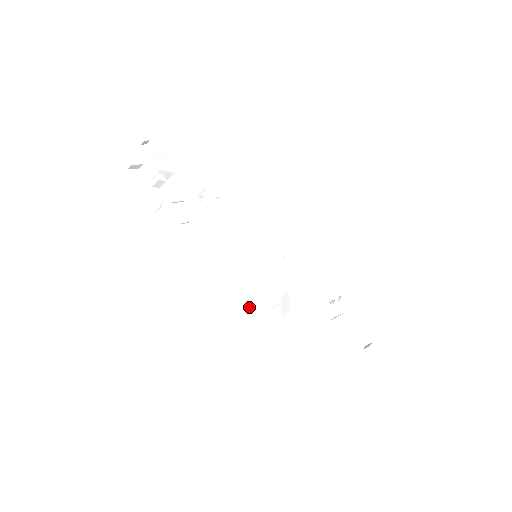
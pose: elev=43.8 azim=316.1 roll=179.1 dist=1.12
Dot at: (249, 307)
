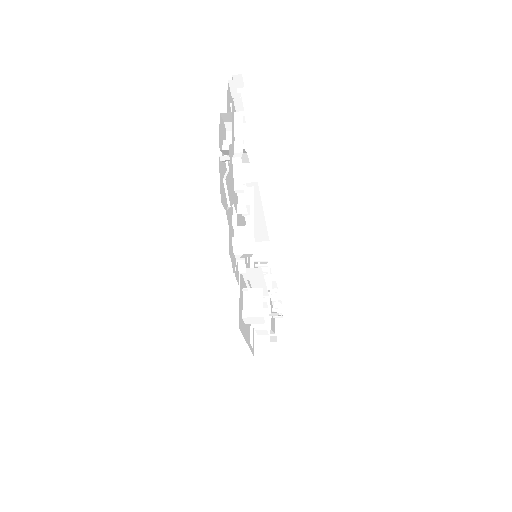
Dot at: (260, 330)
